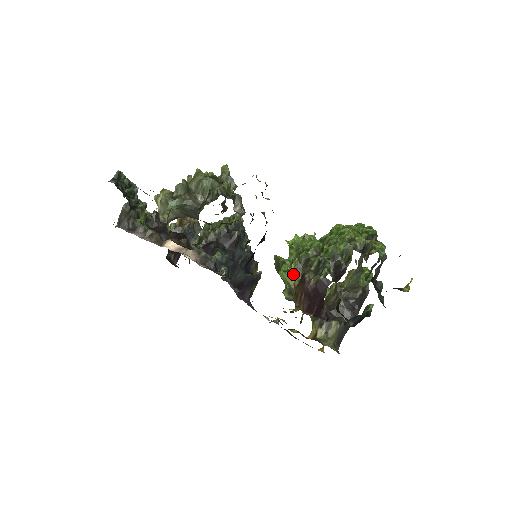
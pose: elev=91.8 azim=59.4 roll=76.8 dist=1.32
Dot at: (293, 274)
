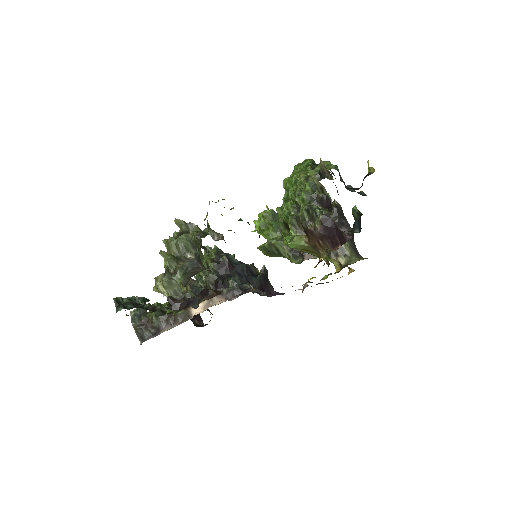
Dot at: (298, 236)
